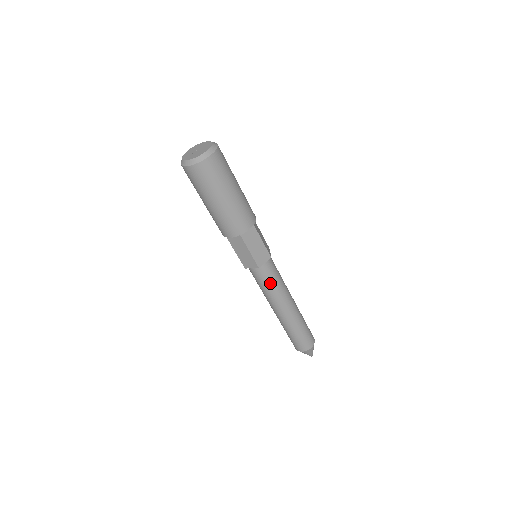
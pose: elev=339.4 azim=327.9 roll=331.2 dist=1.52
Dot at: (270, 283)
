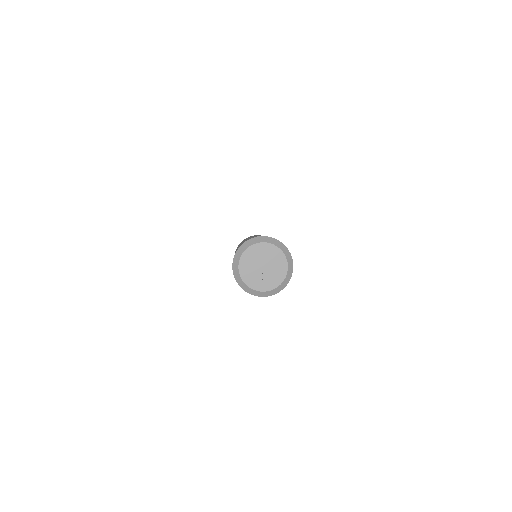
Dot at: occluded
